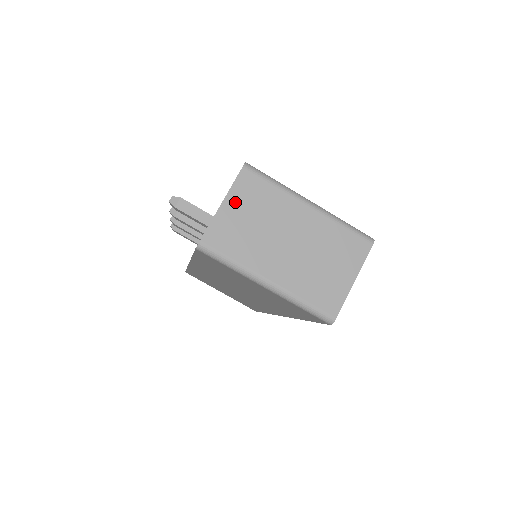
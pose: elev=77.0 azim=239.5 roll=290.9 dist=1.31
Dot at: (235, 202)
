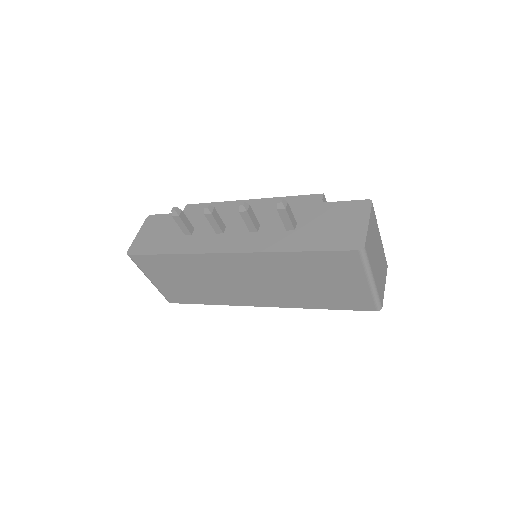
Dot at: (371, 225)
